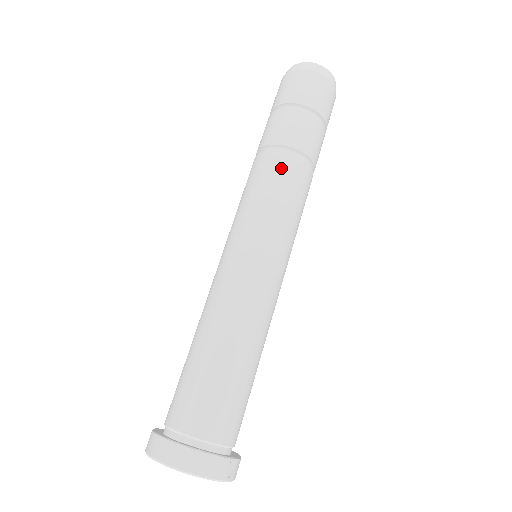
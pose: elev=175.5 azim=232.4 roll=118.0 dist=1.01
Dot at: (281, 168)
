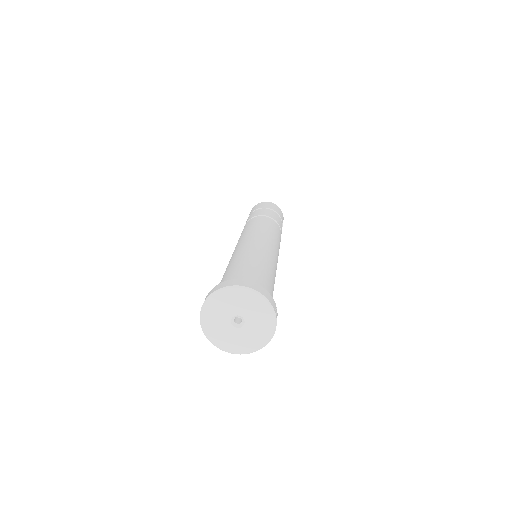
Dot at: (270, 221)
